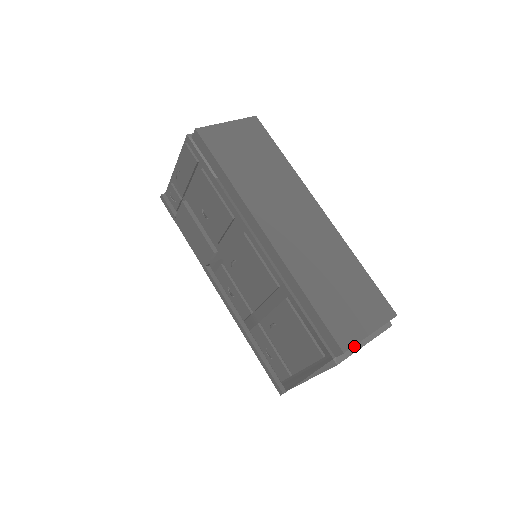
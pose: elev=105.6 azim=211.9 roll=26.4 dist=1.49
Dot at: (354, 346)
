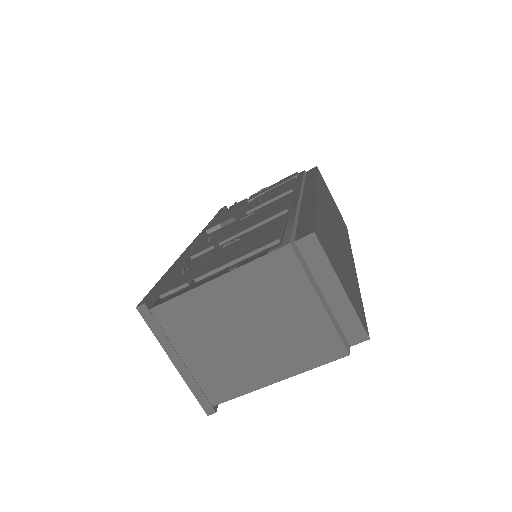
Dot at: (312, 277)
